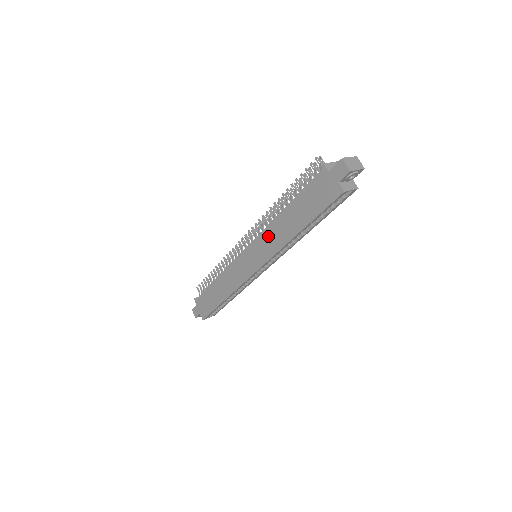
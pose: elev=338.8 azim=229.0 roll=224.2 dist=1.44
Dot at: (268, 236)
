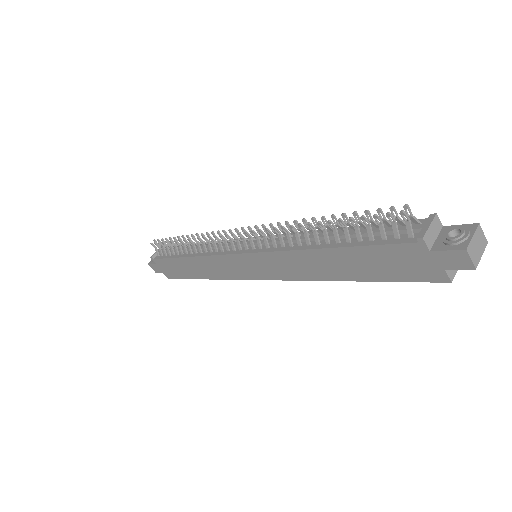
Dot at: (287, 261)
